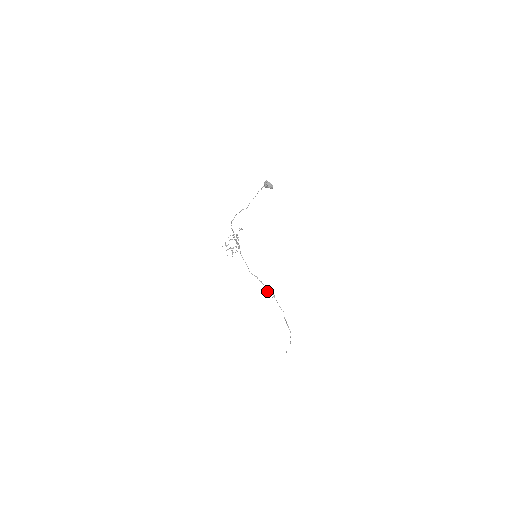
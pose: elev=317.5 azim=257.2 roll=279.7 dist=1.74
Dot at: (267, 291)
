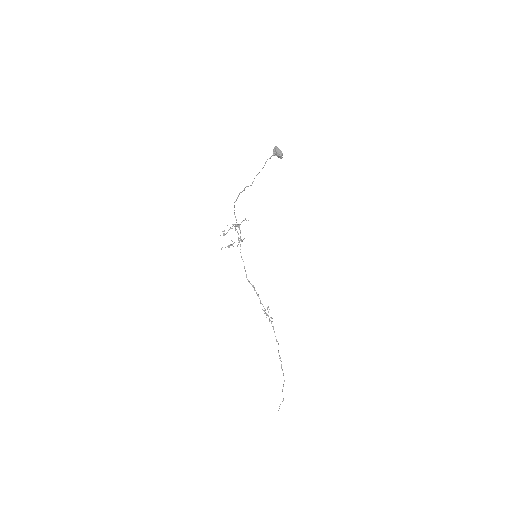
Dot at: (264, 311)
